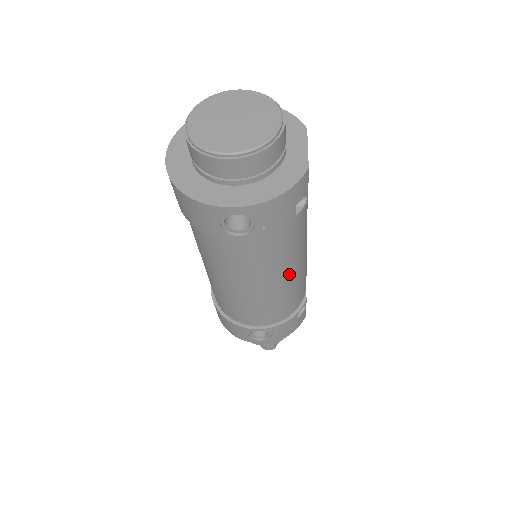
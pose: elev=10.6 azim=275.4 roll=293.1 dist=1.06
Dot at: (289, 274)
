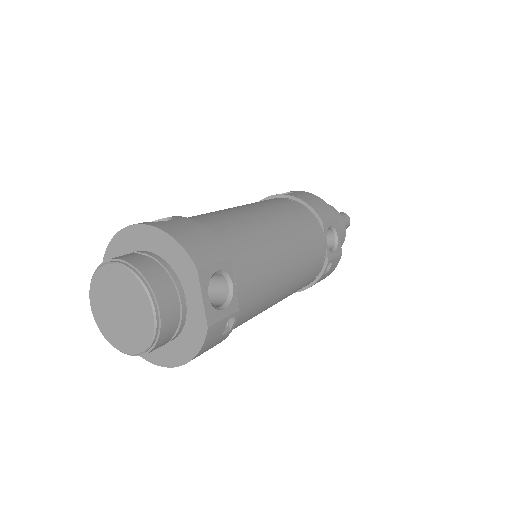
Dot at: (277, 300)
